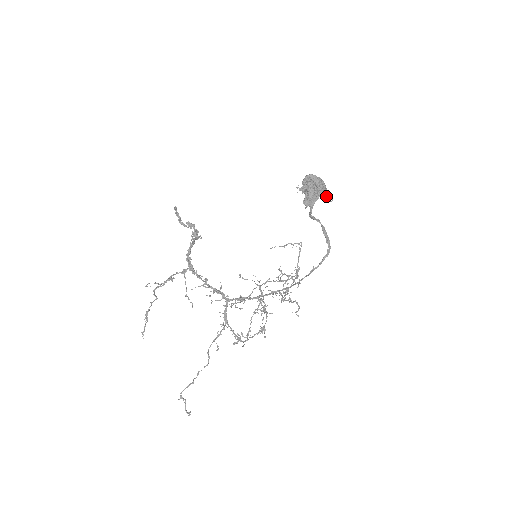
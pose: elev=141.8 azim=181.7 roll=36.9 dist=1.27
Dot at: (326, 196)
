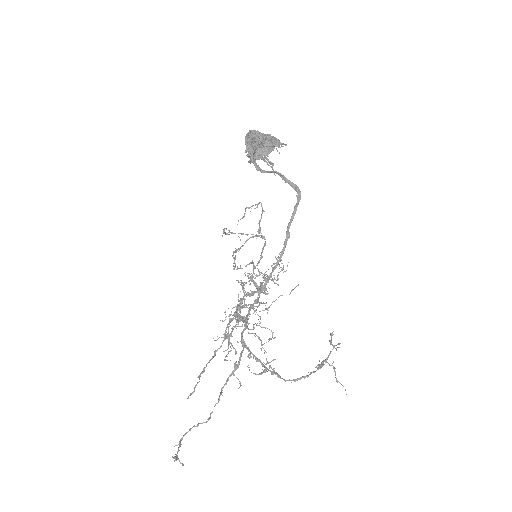
Dot at: (274, 144)
